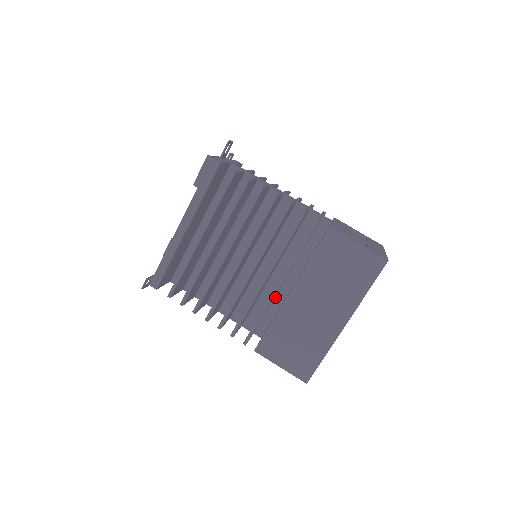
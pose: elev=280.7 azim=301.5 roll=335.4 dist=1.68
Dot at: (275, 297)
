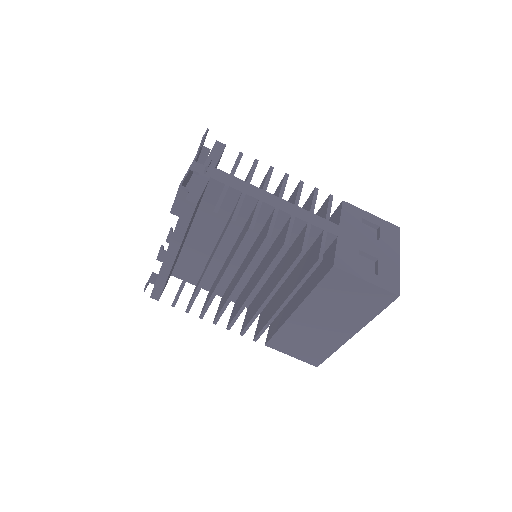
Dot at: occluded
